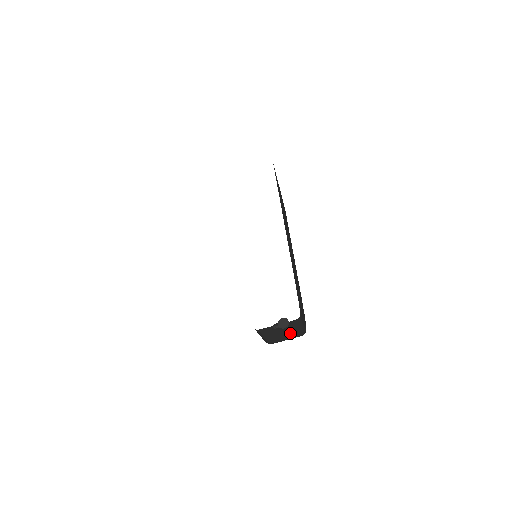
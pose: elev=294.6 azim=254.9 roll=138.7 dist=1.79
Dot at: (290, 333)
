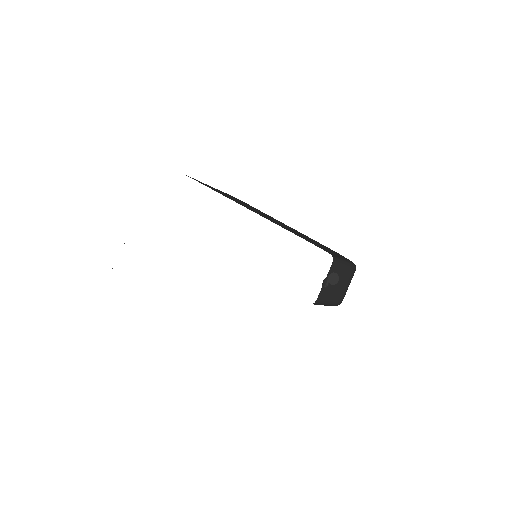
Dot at: (343, 278)
